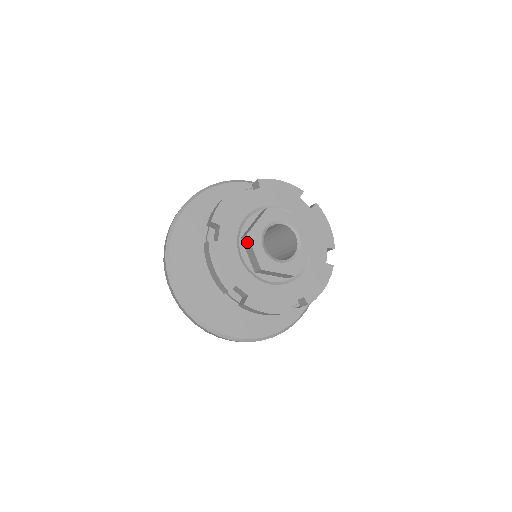
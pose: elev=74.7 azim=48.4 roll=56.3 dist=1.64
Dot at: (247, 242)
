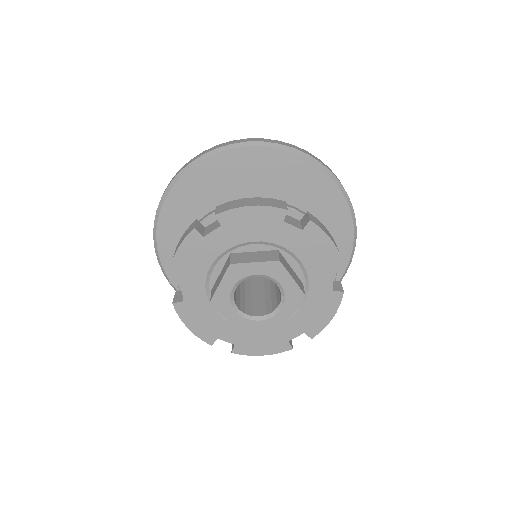
Dot at: (226, 267)
